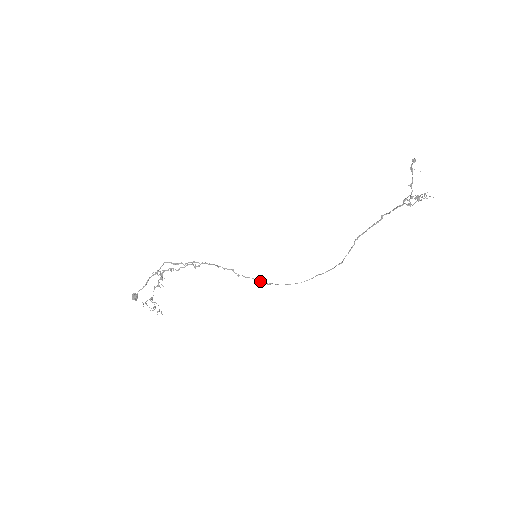
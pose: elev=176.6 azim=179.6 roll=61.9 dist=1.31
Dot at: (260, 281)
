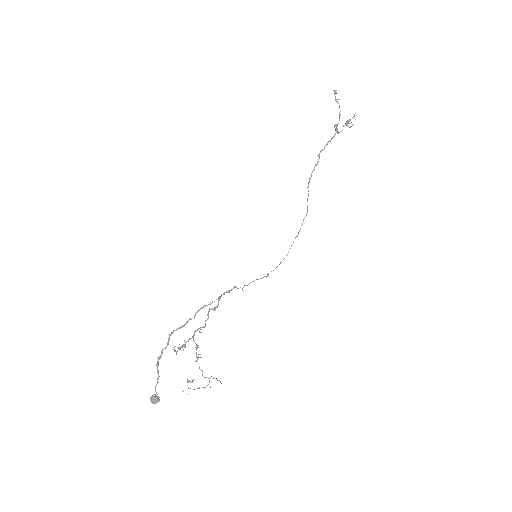
Dot at: occluded
